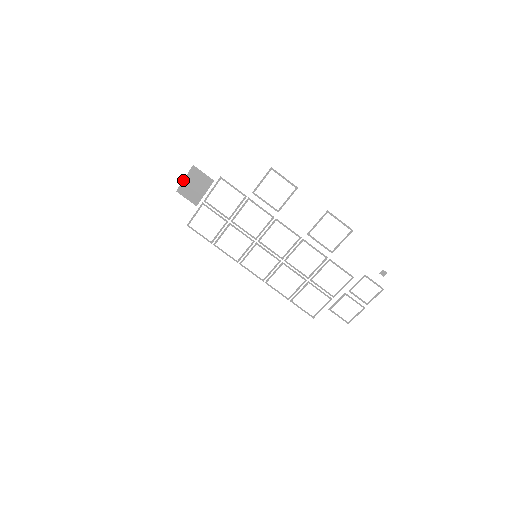
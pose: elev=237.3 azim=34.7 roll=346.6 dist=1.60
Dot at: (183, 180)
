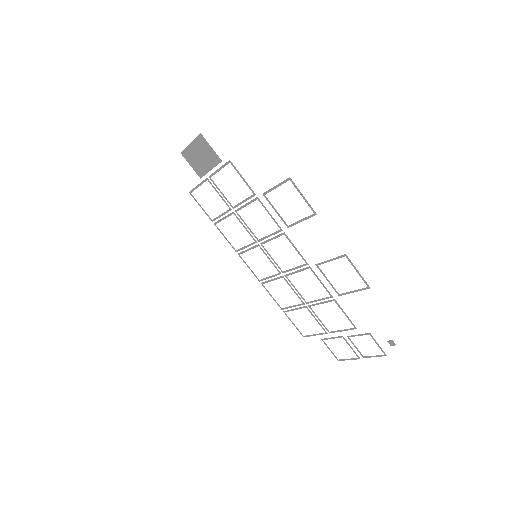
Dot at: (189, 144)
